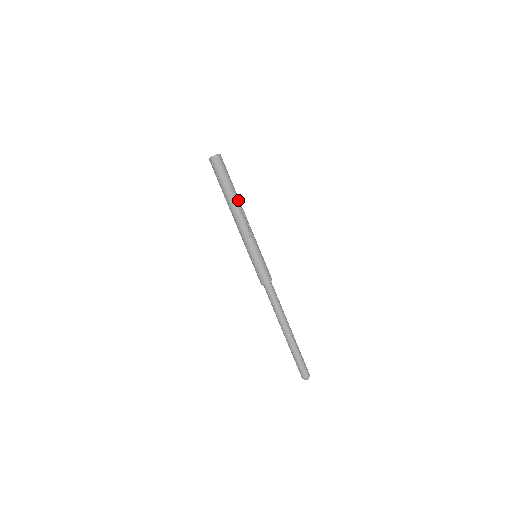
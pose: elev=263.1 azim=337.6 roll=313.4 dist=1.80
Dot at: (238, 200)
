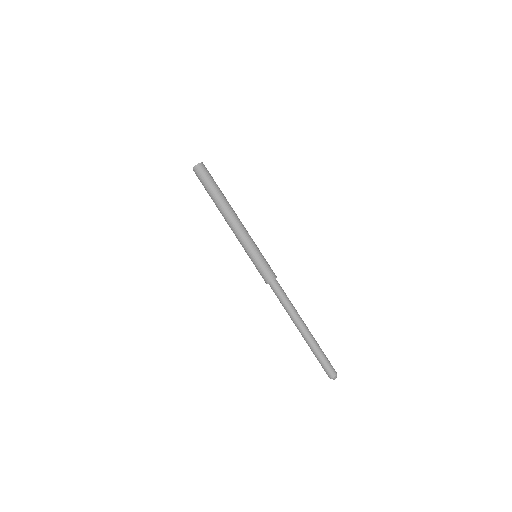
Dot at: (229, 204)
